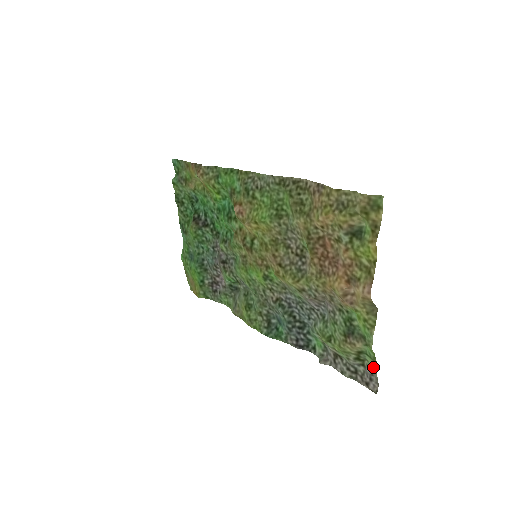
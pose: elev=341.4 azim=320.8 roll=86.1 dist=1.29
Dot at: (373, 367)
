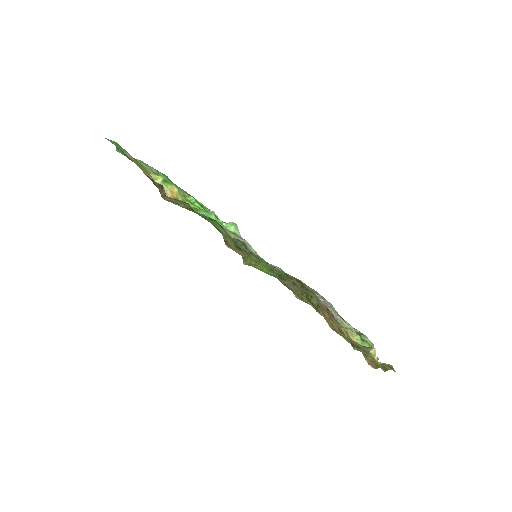
Dot at: (371, 344)
